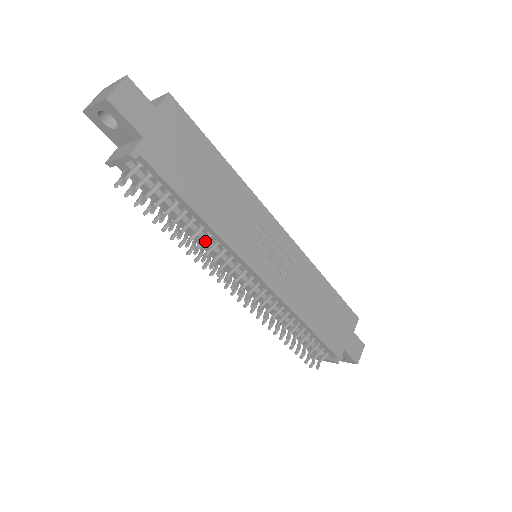
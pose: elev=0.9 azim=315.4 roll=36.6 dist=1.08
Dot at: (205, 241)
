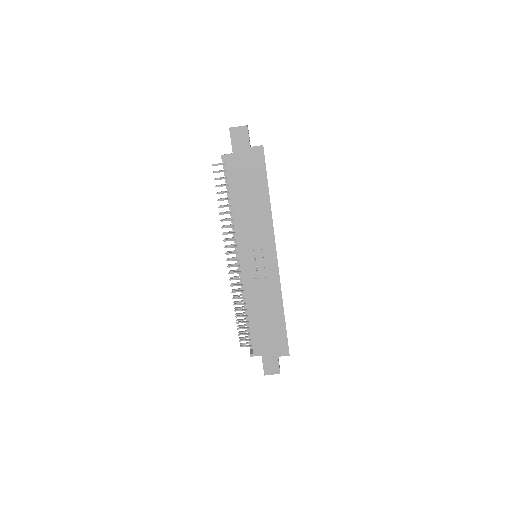
Dot at: (230, 220)
